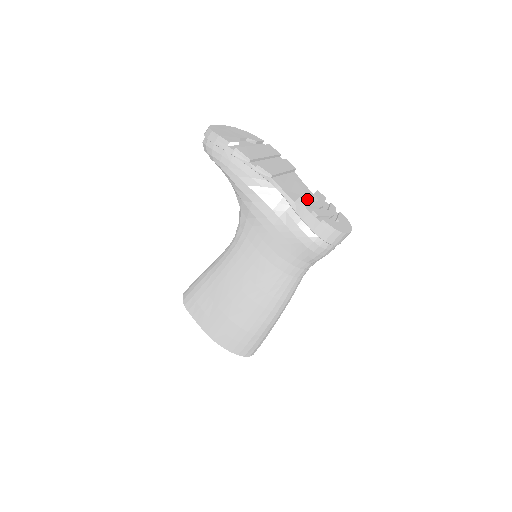
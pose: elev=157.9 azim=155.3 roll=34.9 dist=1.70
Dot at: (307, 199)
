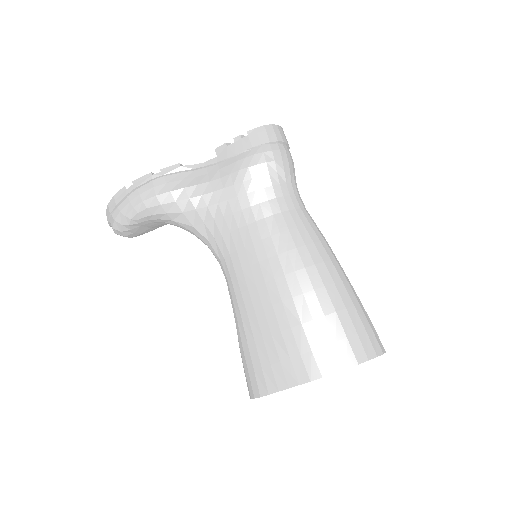
Dot at: occluded
